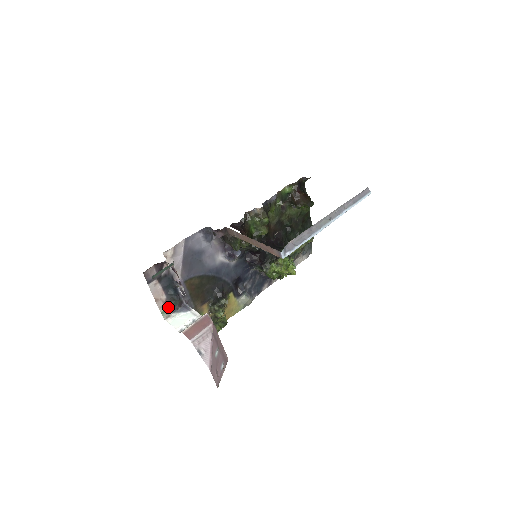
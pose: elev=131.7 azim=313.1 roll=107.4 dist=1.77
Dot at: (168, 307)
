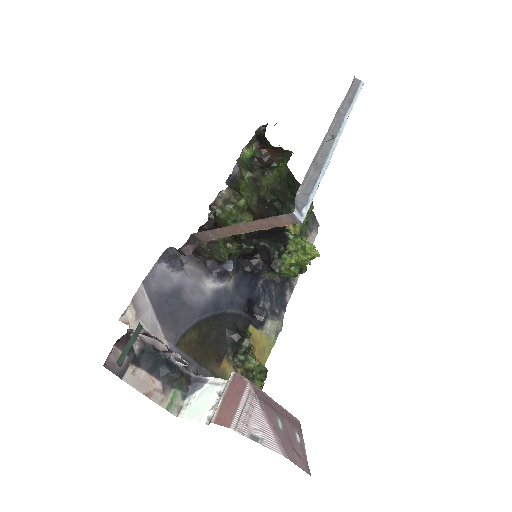
Dot at: (172, 395)
